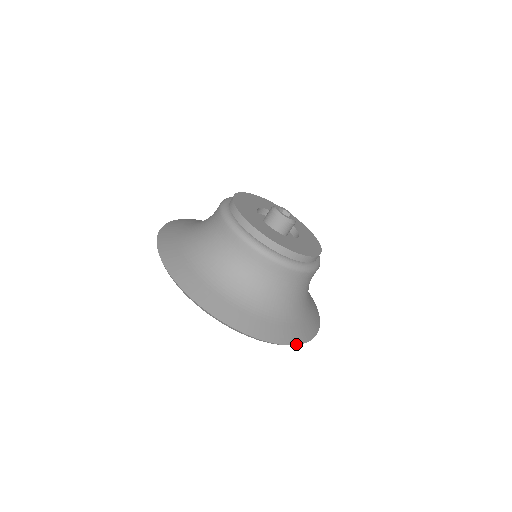
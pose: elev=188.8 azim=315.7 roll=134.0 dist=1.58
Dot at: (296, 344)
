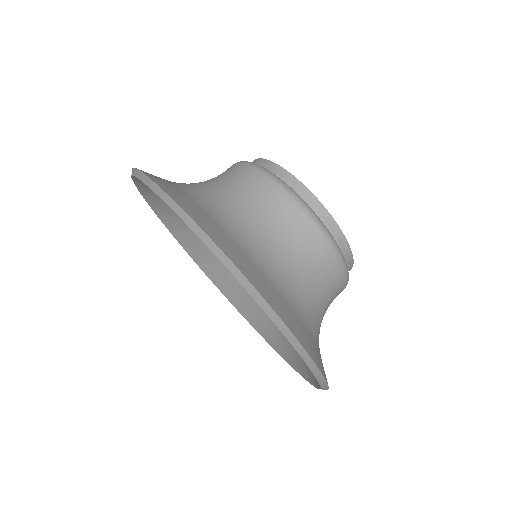
Dot at: (313, 360)
